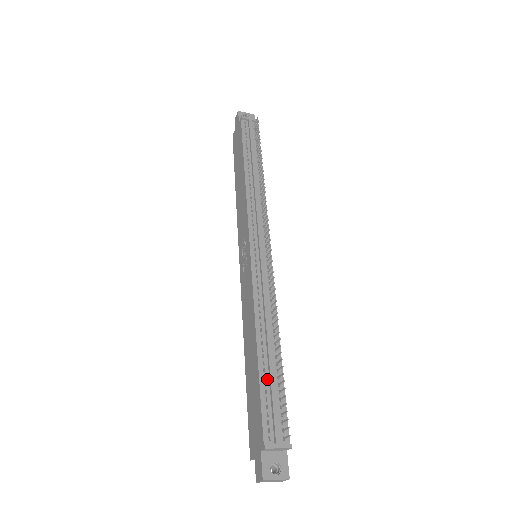
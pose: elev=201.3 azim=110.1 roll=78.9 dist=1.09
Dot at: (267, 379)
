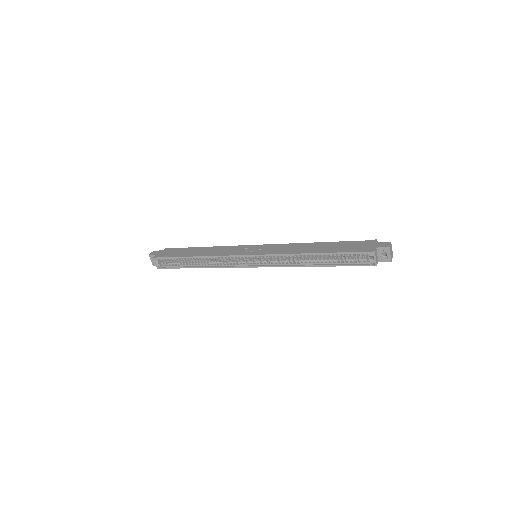
Dot at: occluded
